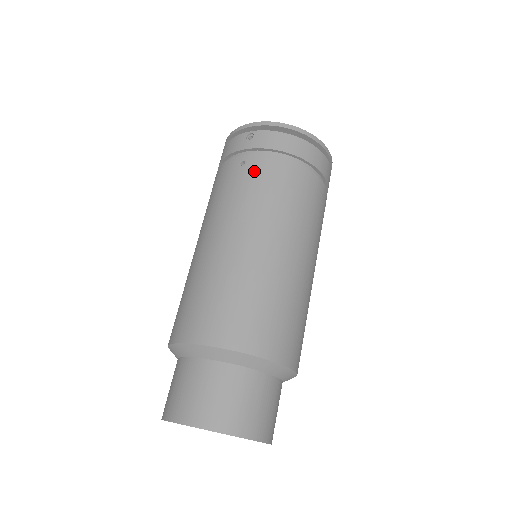
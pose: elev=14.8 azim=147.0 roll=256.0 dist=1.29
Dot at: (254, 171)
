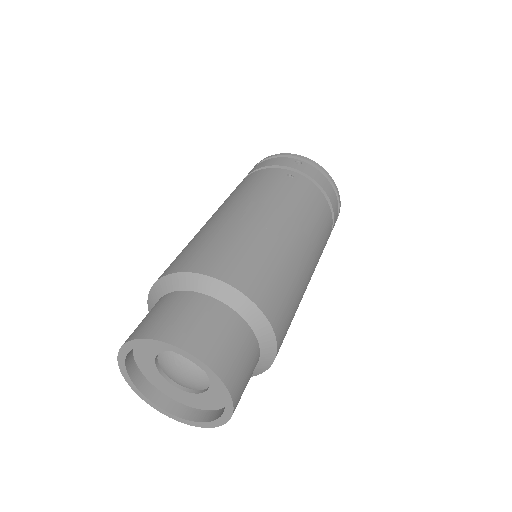
Dot at: (299, 185)
